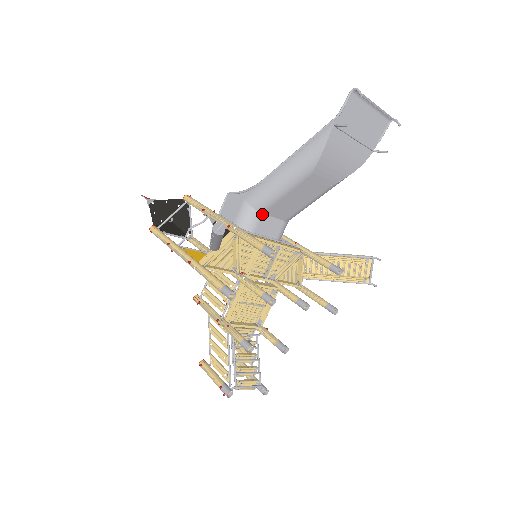
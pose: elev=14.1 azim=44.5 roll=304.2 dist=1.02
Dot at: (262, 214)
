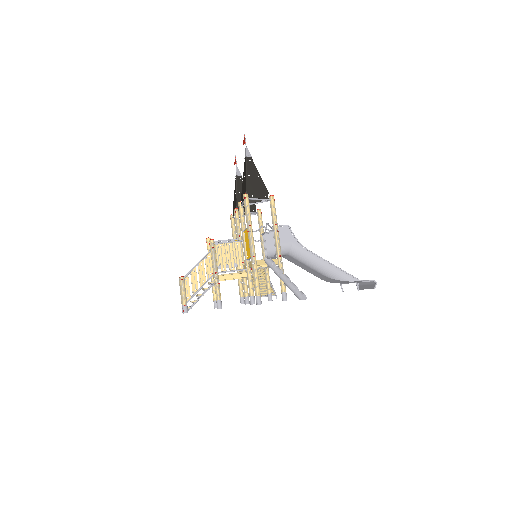
Dot at: (287, 255)
